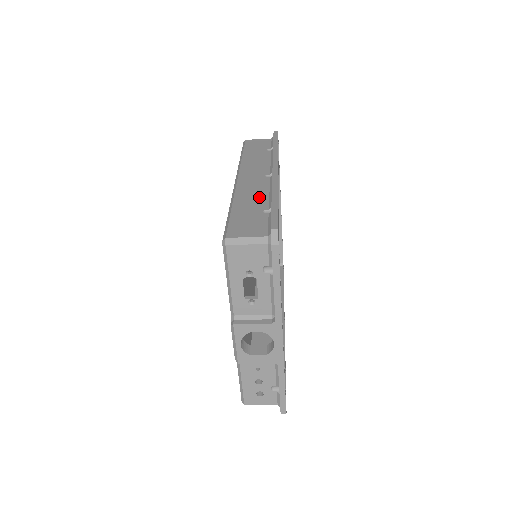
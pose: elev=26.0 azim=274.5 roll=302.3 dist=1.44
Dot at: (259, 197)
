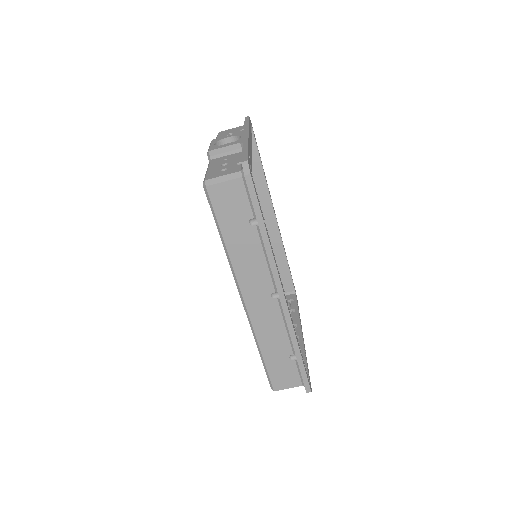
Dot at: occluded
